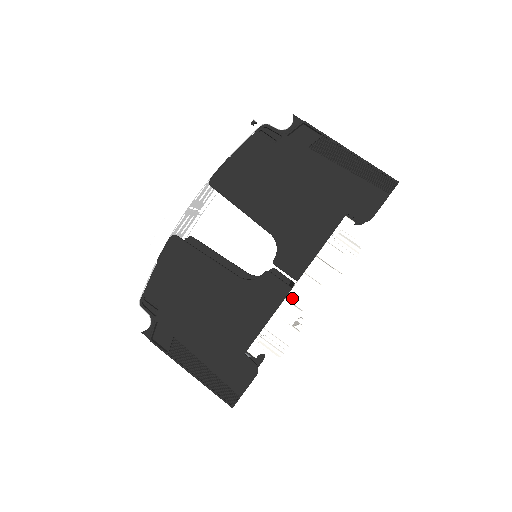
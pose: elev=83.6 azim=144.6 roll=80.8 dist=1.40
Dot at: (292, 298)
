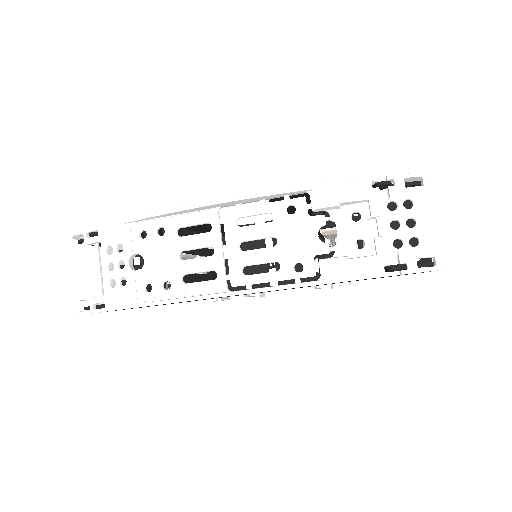
Dot at: occluded
